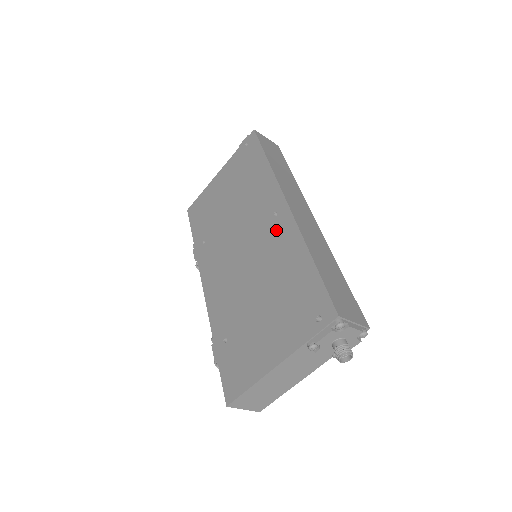
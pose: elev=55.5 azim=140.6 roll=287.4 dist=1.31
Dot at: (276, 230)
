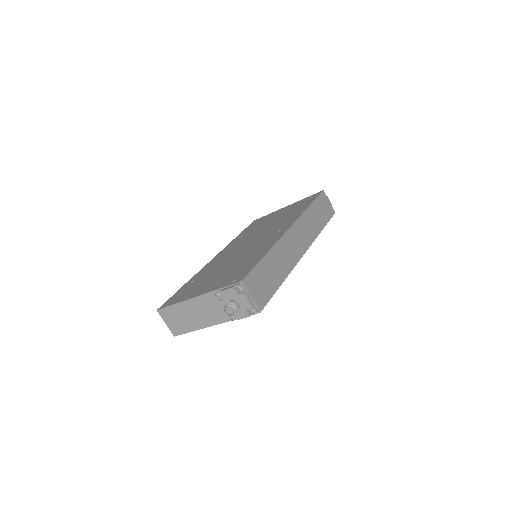
Dot at: (271, 238)
